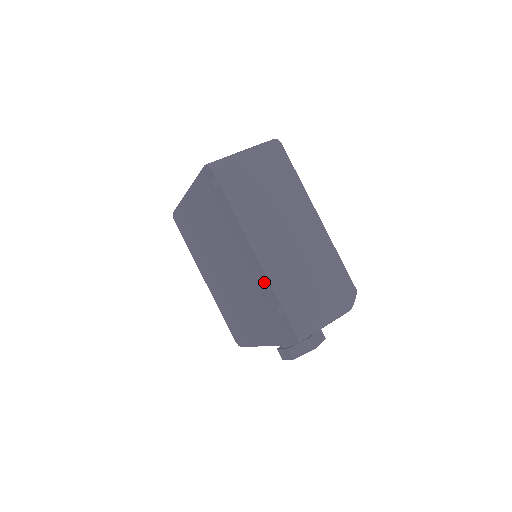
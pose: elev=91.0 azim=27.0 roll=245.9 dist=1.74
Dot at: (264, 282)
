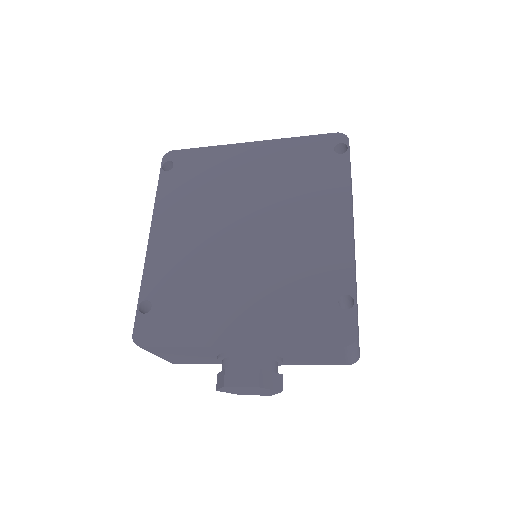
Dot at: (342, 261)
